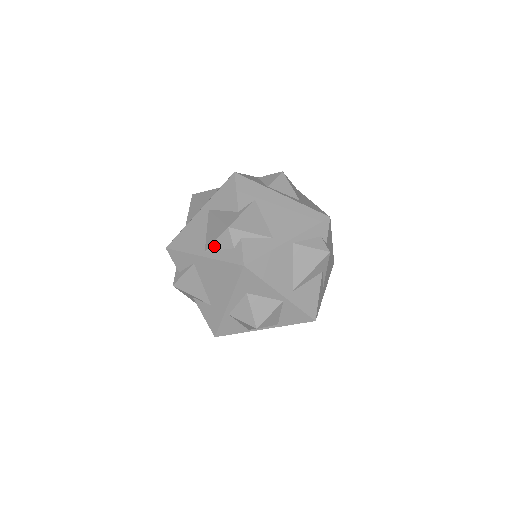
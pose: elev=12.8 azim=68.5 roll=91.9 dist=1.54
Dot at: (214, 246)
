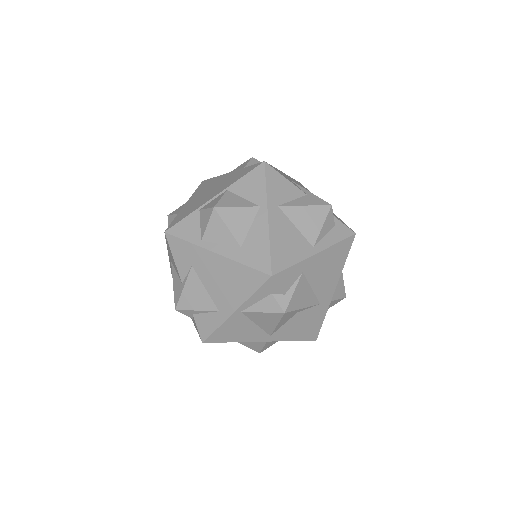
Dot at: occluded
